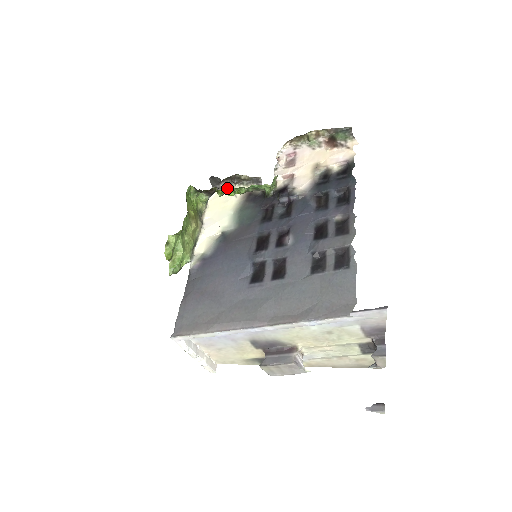
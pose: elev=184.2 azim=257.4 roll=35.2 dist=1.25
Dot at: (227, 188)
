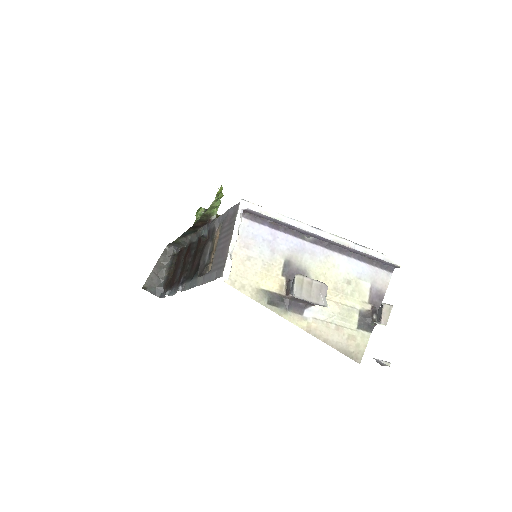
Dot at: occluded
